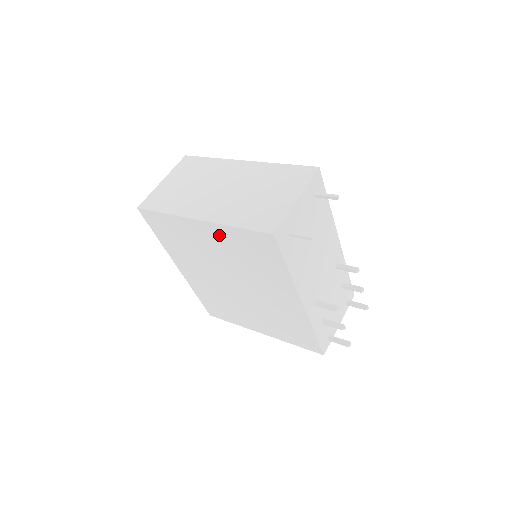
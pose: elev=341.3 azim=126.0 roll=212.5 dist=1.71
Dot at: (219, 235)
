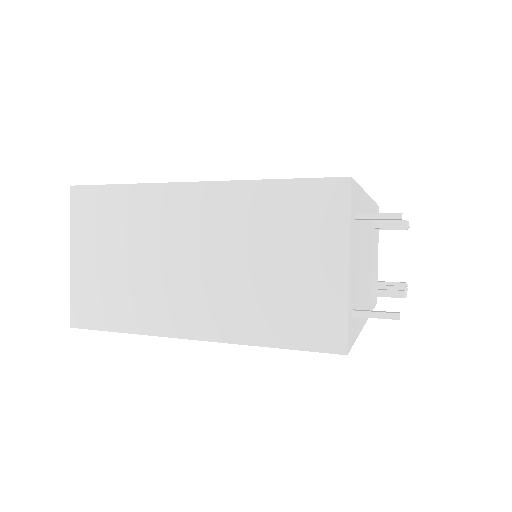
Dot at: occluded
